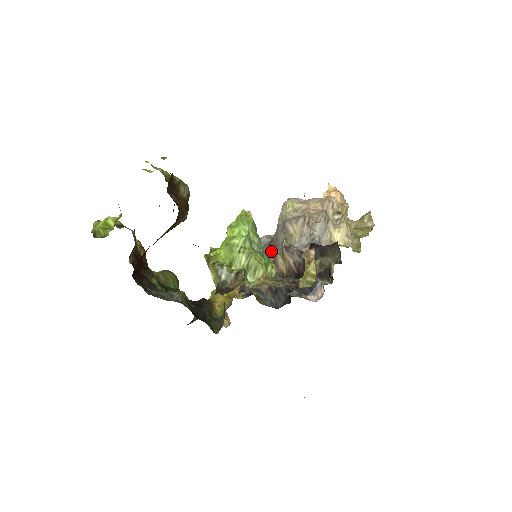
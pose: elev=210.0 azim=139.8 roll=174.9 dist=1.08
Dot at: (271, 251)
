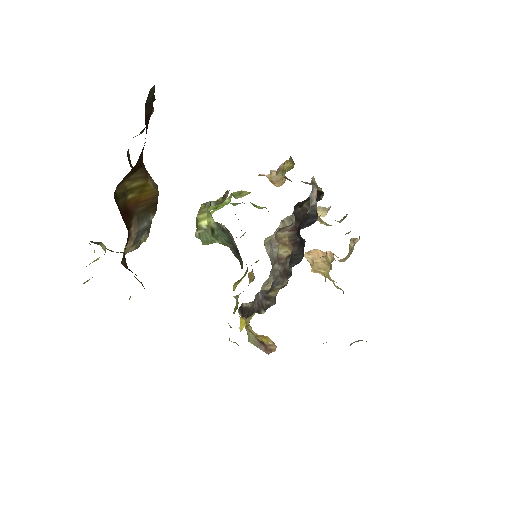
Dot at: (274, 268)
